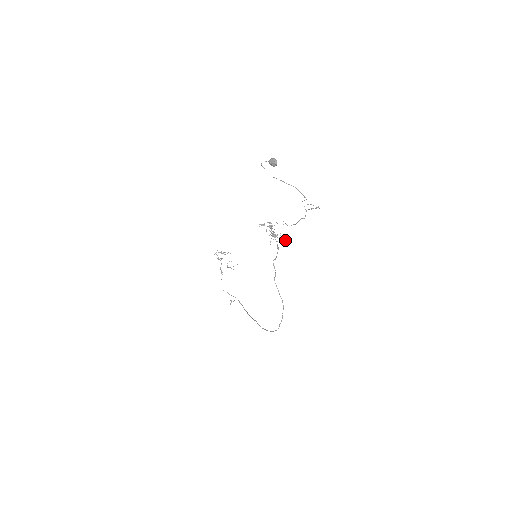
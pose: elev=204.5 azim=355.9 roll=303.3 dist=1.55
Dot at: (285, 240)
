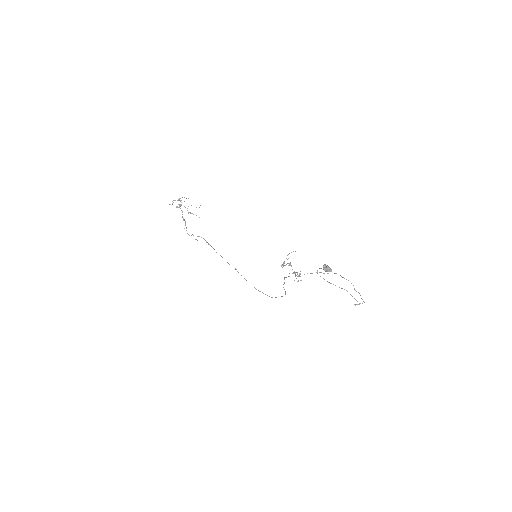
Dot at: occluded
